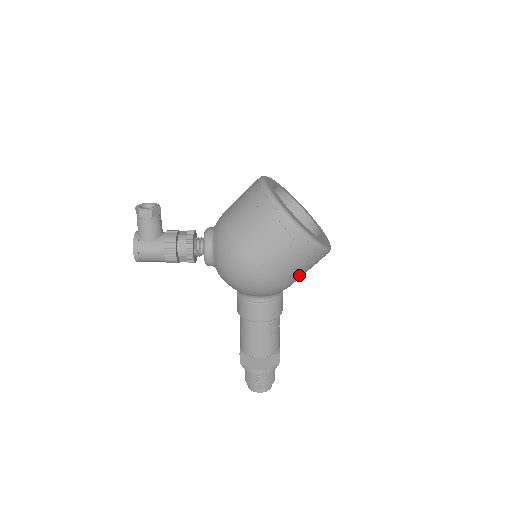
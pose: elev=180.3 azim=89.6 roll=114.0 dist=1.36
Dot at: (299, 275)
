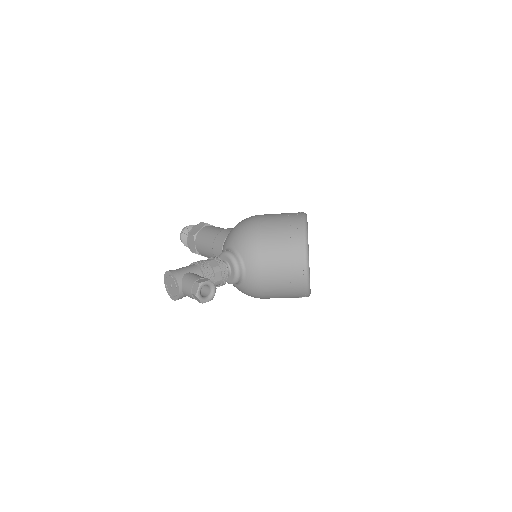
Dot at: occluded
